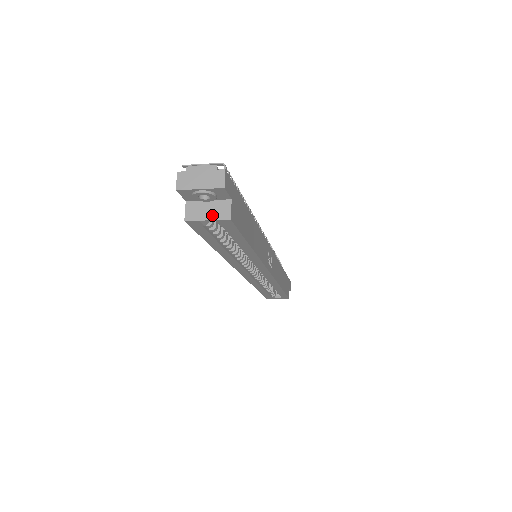
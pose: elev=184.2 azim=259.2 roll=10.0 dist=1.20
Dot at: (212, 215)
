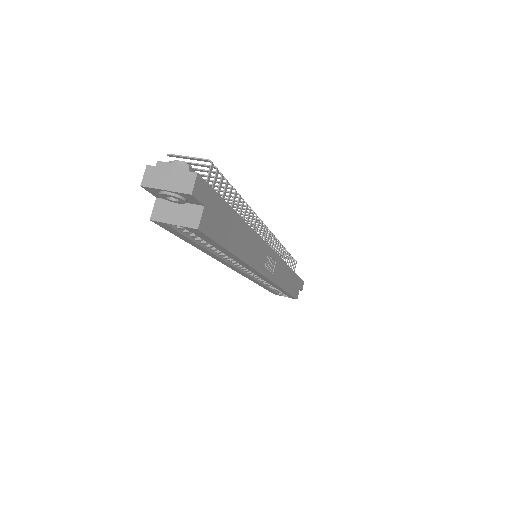
Dot at: (180, 220)
